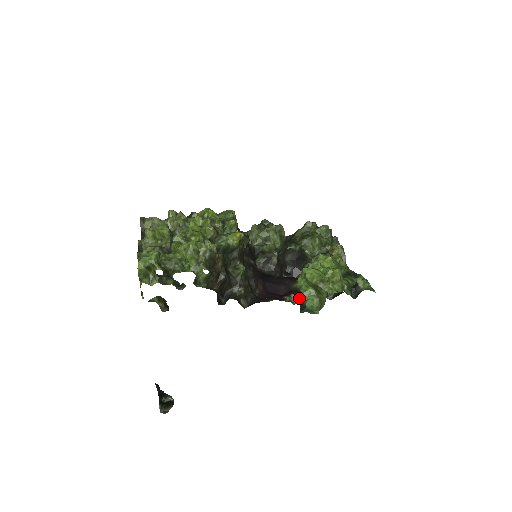
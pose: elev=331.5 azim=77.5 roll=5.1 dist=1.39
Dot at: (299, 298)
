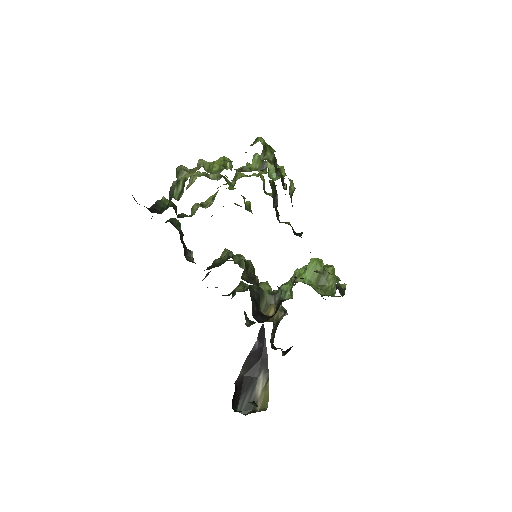
Dot at: occluded
